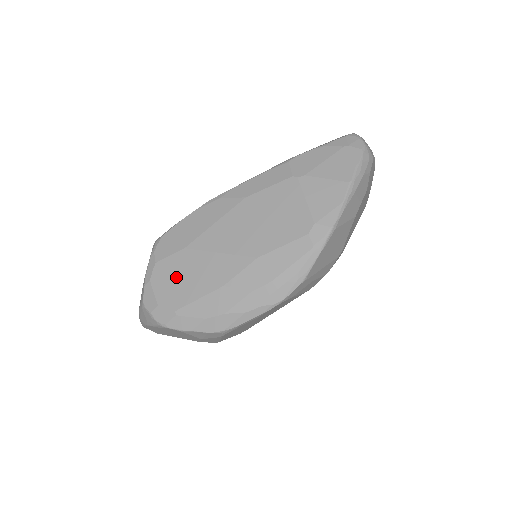
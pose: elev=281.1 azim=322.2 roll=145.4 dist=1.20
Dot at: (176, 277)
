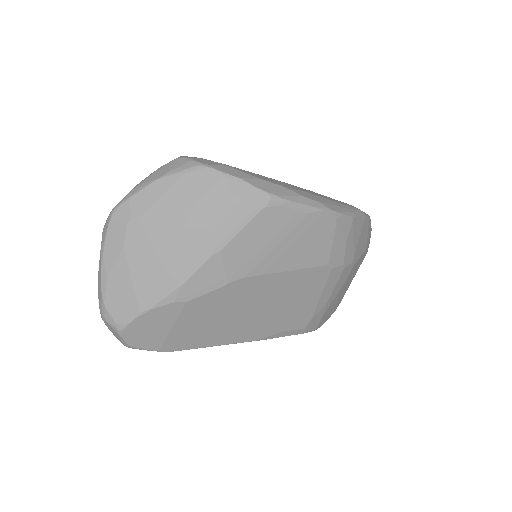
Dot at: occluded
